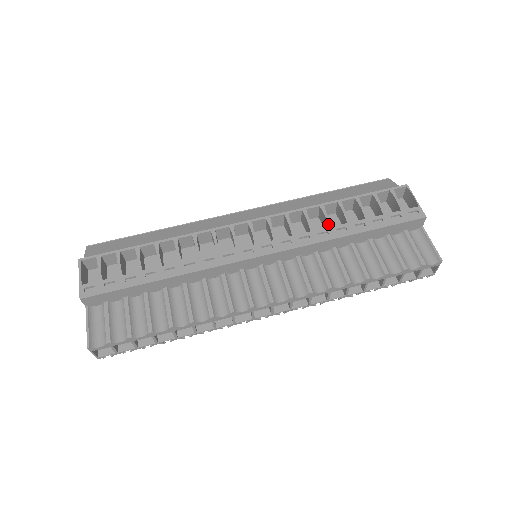
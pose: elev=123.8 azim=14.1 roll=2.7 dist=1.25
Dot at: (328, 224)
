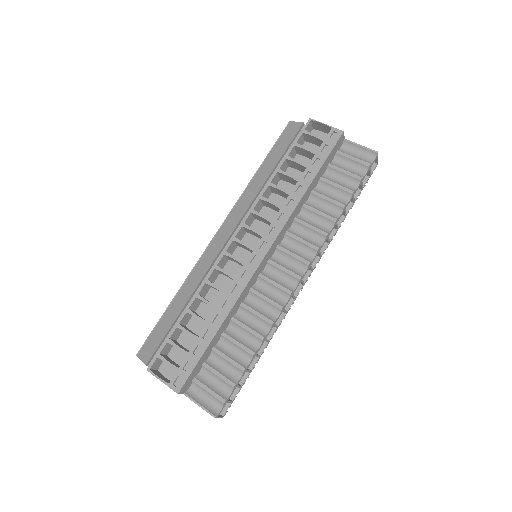
Dot at: (286, 193)
